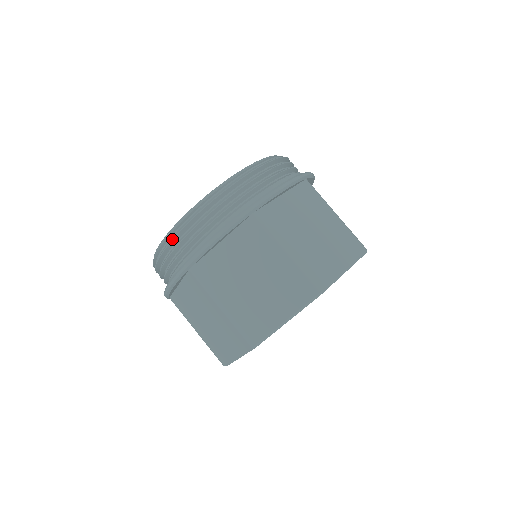
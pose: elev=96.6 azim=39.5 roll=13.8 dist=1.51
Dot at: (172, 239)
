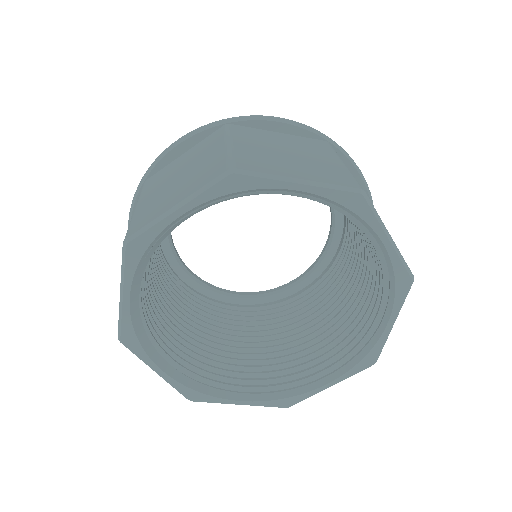
Dot at: occluded
